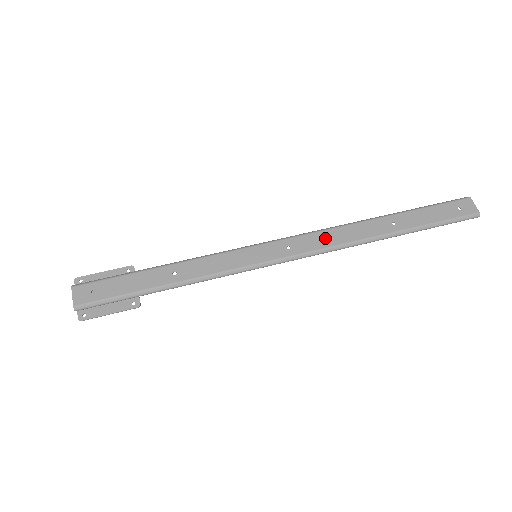
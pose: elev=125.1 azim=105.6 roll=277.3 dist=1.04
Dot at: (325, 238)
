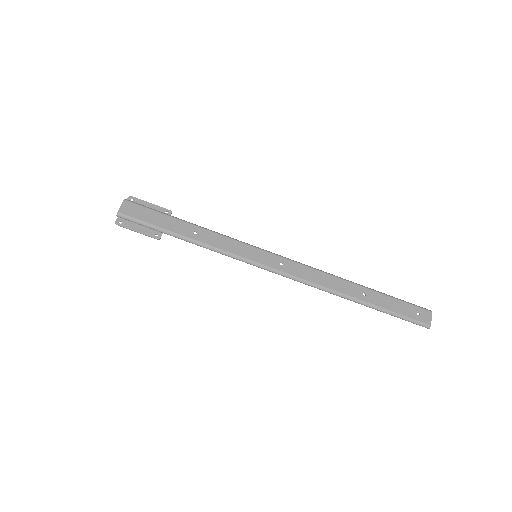
Dot at: (310, 274)
